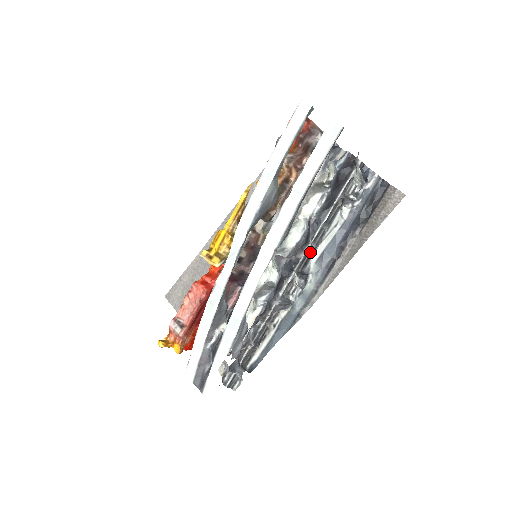
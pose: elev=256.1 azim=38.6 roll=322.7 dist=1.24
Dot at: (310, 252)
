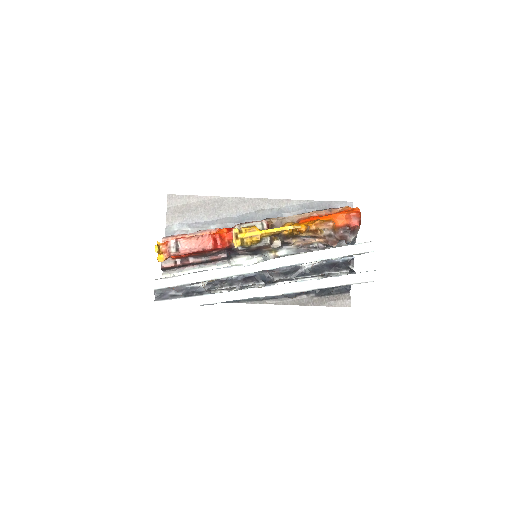
Dot at: (280, 280)
